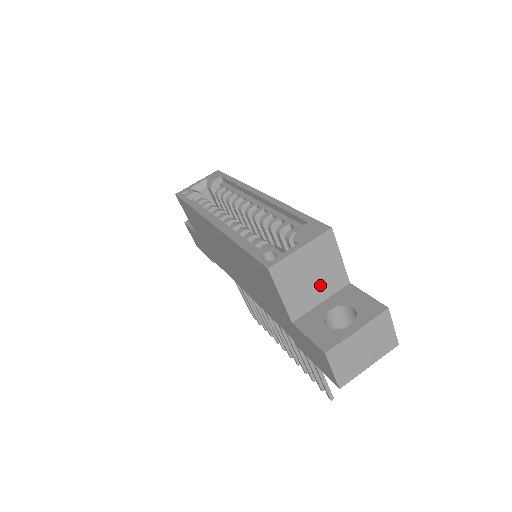
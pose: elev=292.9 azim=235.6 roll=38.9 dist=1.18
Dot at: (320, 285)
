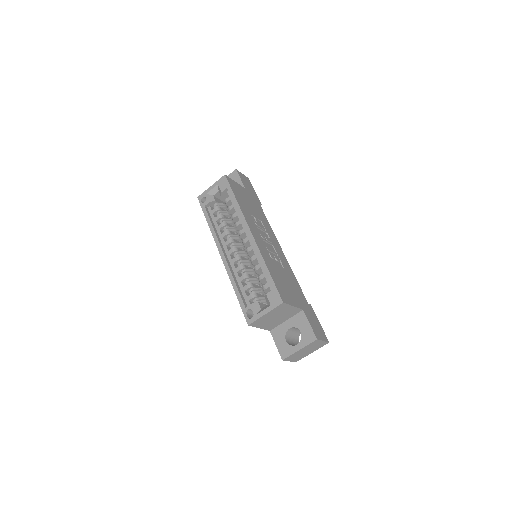
Dot at: (283, 317)
